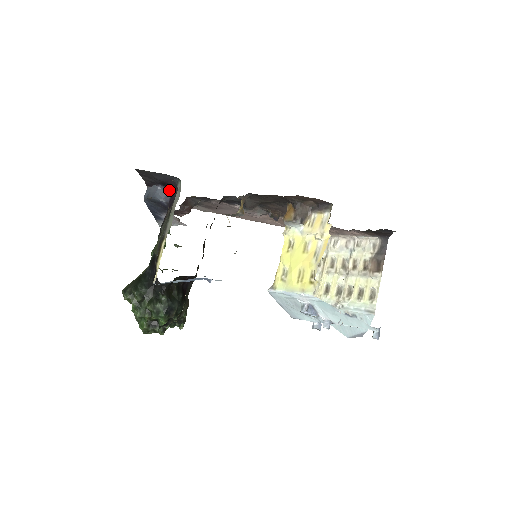
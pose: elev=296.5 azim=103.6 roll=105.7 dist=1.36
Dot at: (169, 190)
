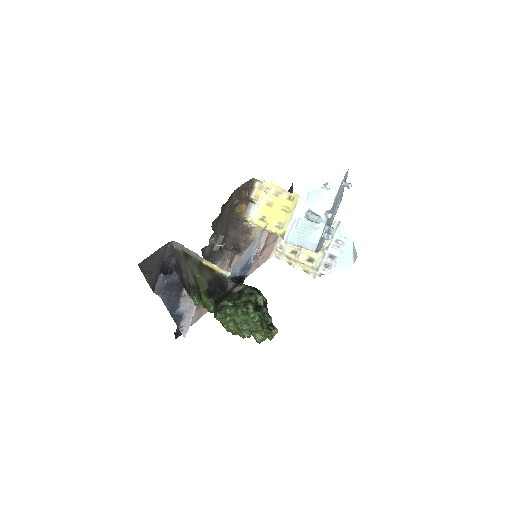
Dot at: occluded
